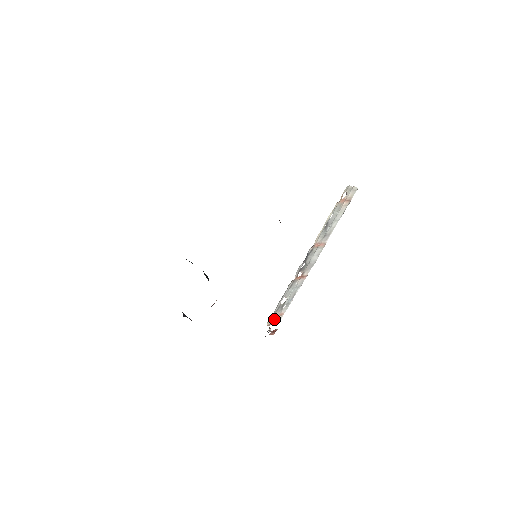
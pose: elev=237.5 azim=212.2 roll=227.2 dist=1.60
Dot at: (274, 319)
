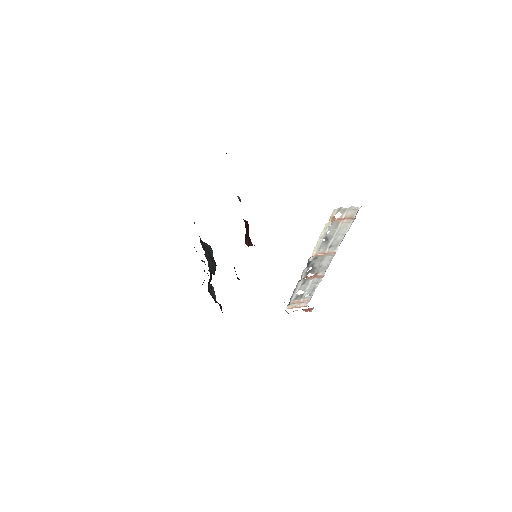
Dot at: (297, 304)
